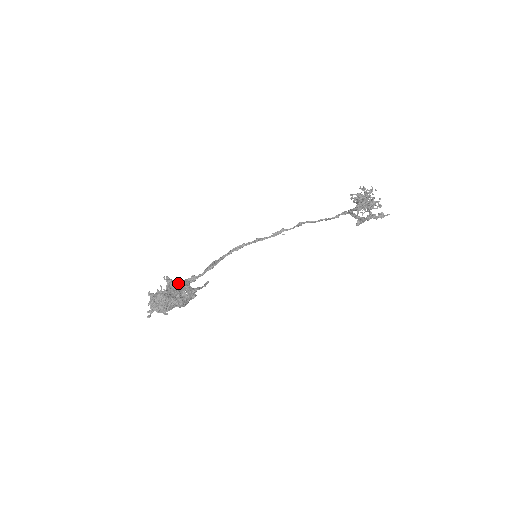
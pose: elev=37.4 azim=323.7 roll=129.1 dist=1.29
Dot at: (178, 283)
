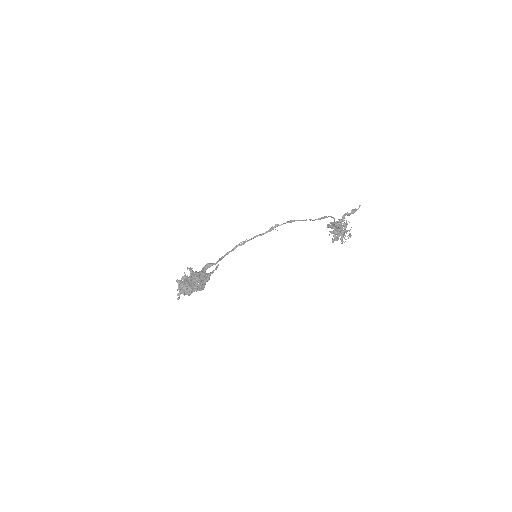
Dot at: (198, 274)
